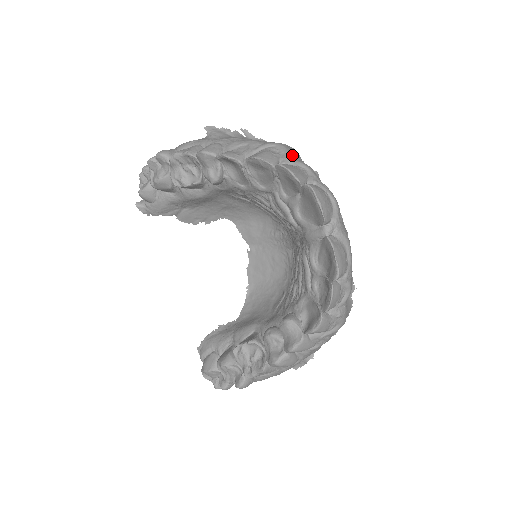
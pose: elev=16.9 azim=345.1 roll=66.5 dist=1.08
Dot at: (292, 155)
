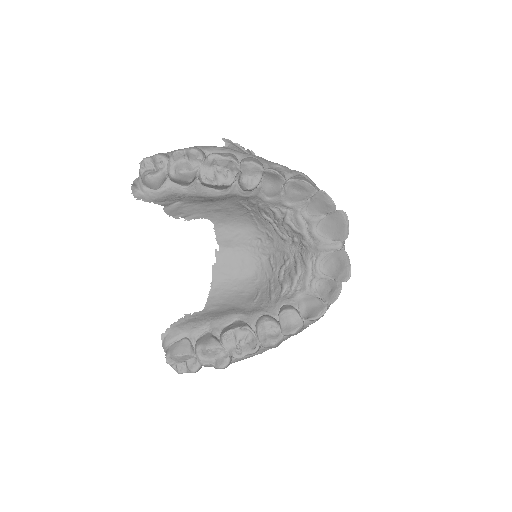
Dot at: occluded
